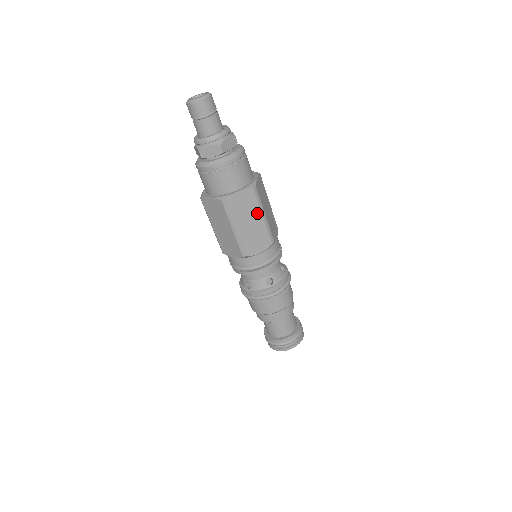
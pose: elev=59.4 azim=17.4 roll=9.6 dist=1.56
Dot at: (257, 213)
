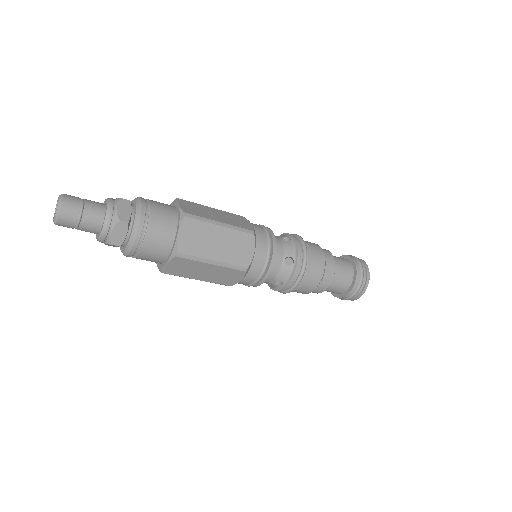
Dot at: (213, 229)
